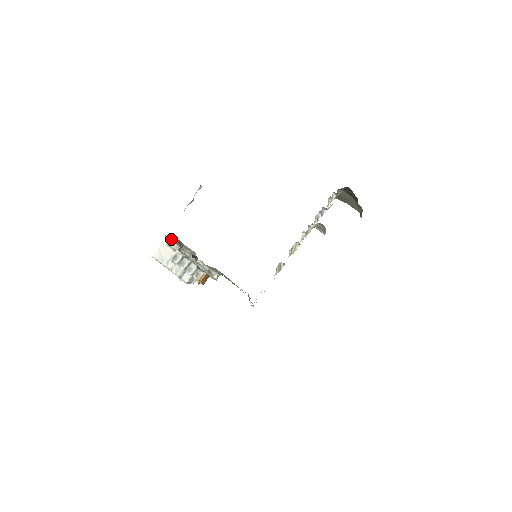
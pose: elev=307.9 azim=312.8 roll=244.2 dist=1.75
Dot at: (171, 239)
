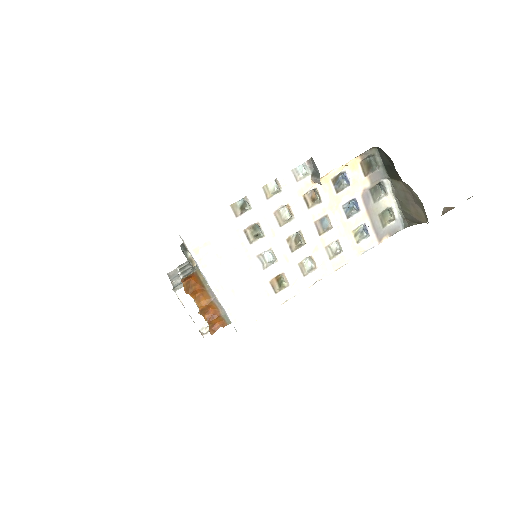
Dot at: occluded
